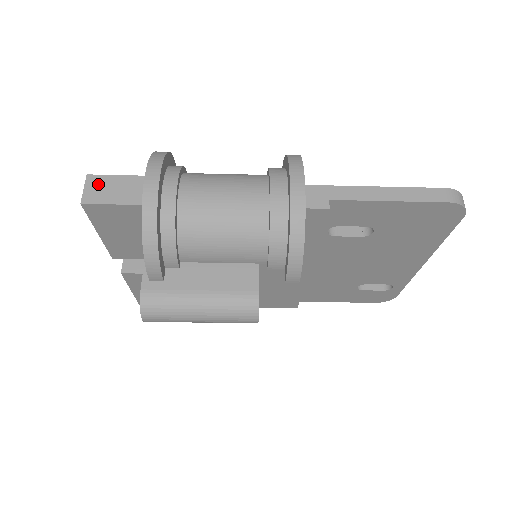
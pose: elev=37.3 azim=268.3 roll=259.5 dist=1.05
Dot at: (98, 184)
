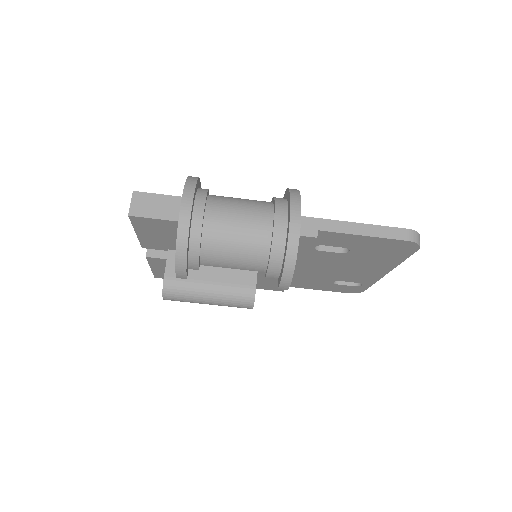
Dot at: (142, 200)
